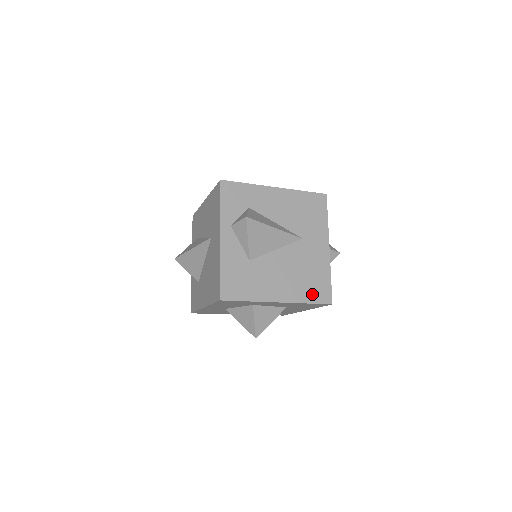
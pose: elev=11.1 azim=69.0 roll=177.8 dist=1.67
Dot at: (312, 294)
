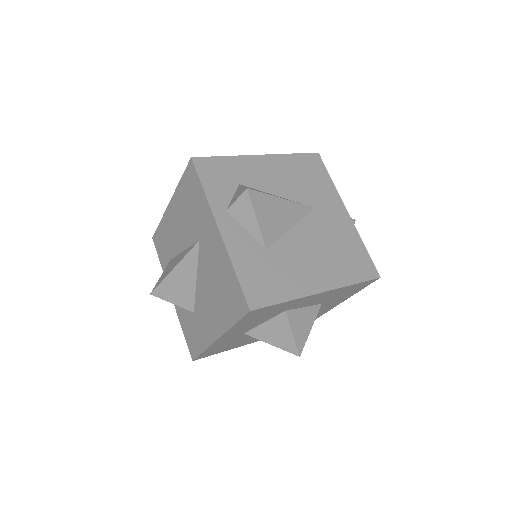
Dot at: (354, 271)
